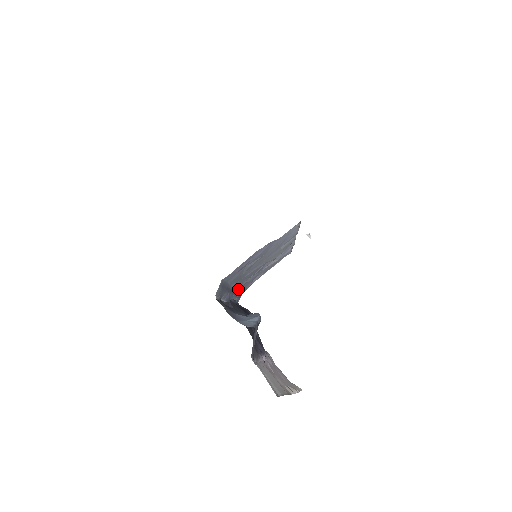
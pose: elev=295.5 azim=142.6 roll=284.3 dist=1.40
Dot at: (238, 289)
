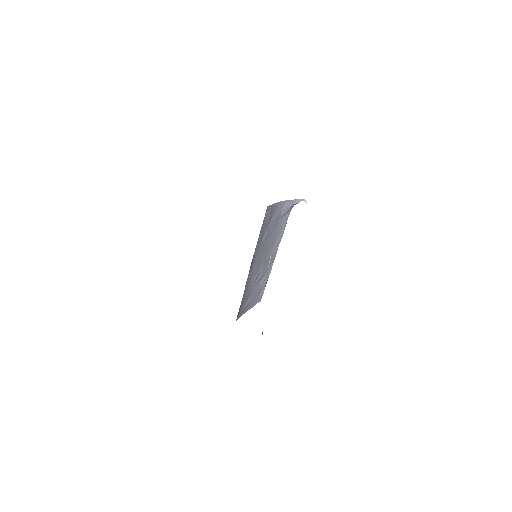
Dot at: (245, 288)
